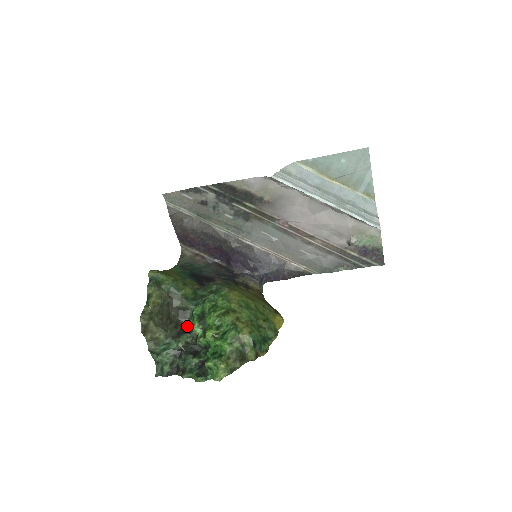
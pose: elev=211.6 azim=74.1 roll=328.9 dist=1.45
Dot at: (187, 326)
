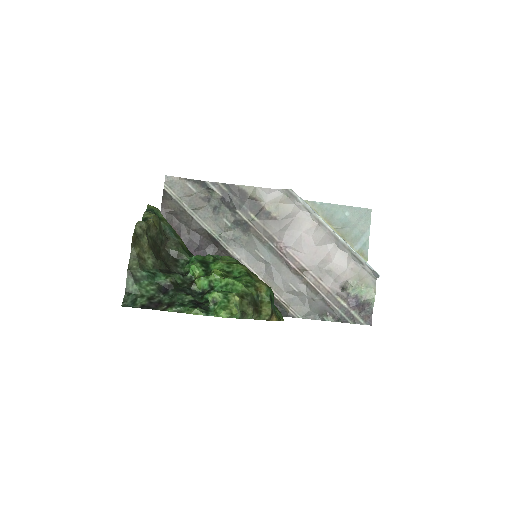
Dot at: occluded
